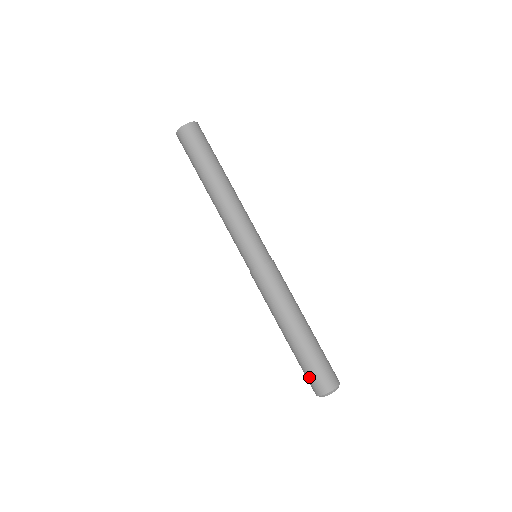
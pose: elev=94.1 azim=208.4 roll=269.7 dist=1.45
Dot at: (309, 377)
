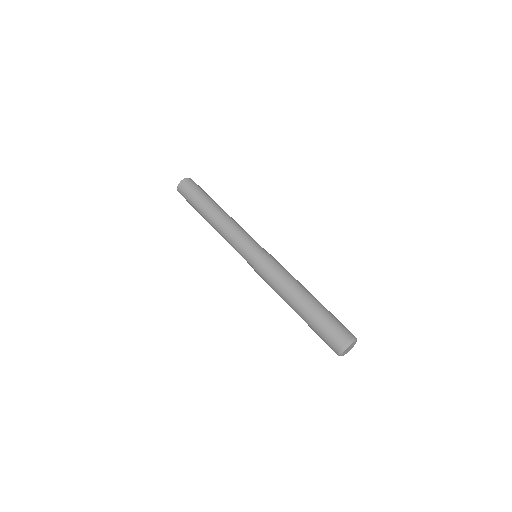
Dot at: (324, 341)
